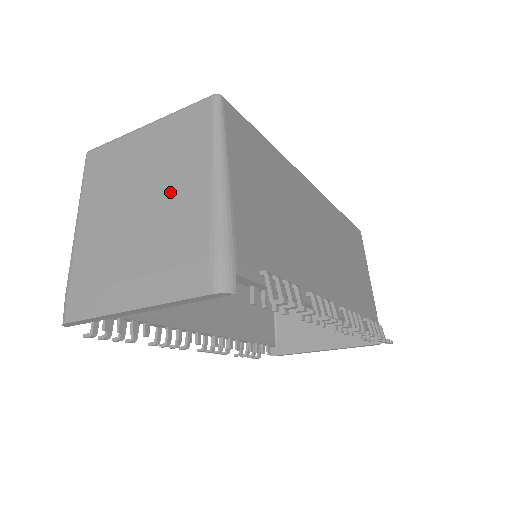
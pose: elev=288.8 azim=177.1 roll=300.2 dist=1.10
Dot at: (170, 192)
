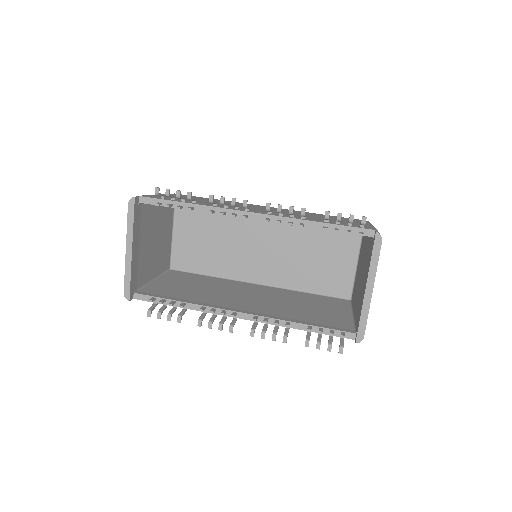
Dot at: occluded
